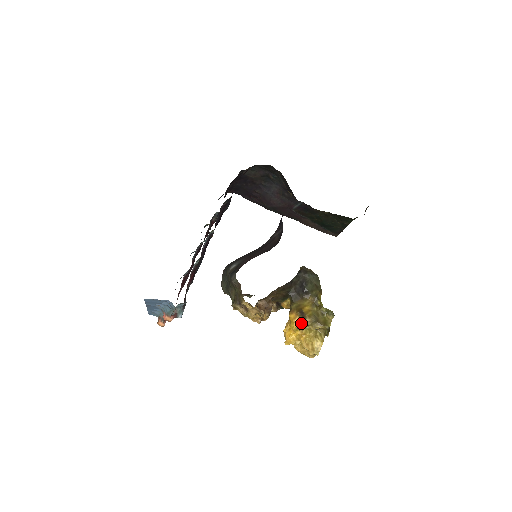
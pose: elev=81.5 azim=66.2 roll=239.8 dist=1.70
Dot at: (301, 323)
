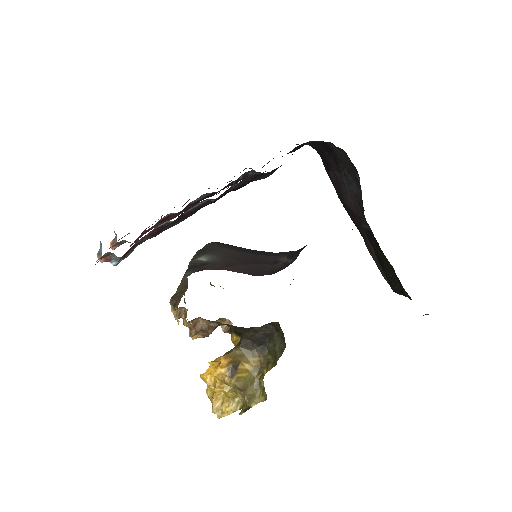
Dot at: (224, 378)
